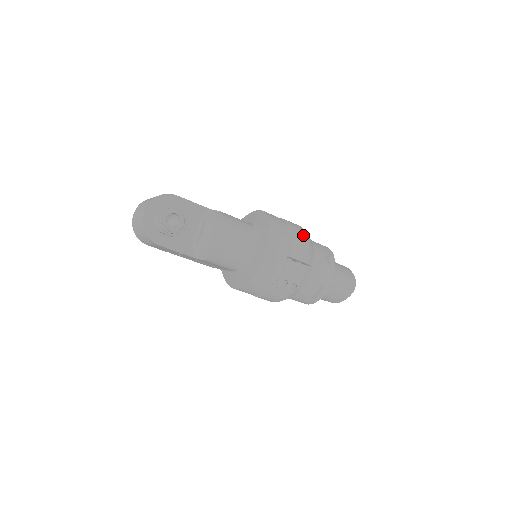
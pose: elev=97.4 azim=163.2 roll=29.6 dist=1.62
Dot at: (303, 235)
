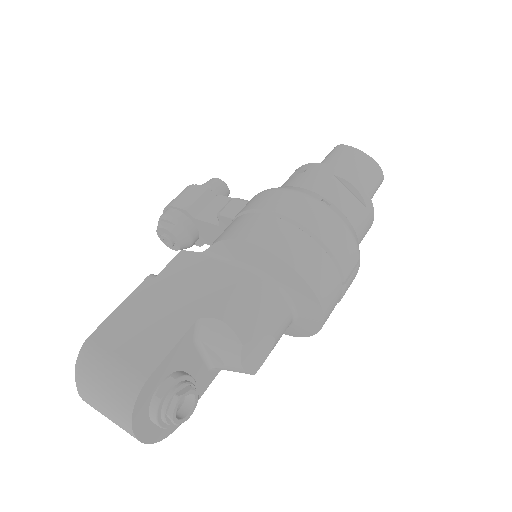
Dot at: (335, 227)
